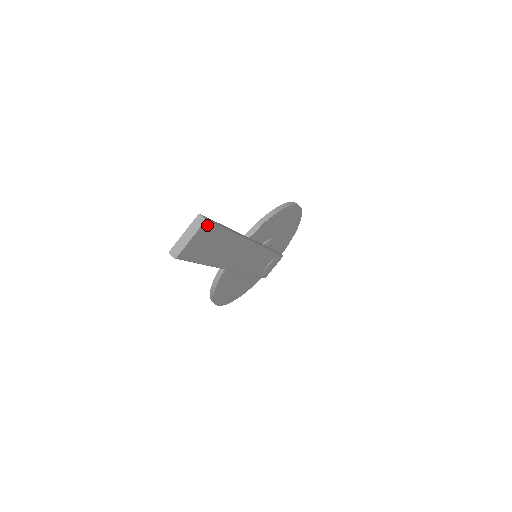
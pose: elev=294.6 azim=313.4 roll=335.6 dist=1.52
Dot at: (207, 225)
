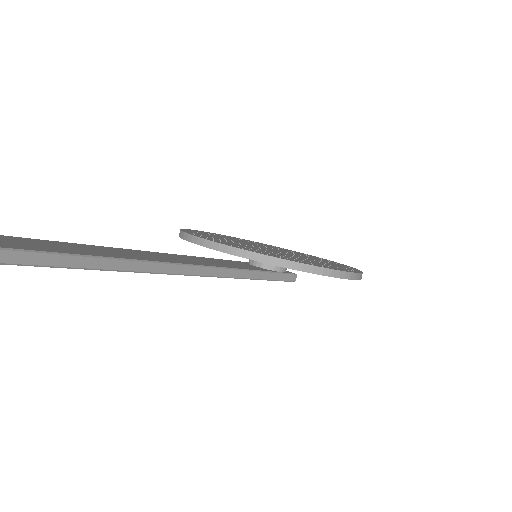
Dot at: (3, 262)
